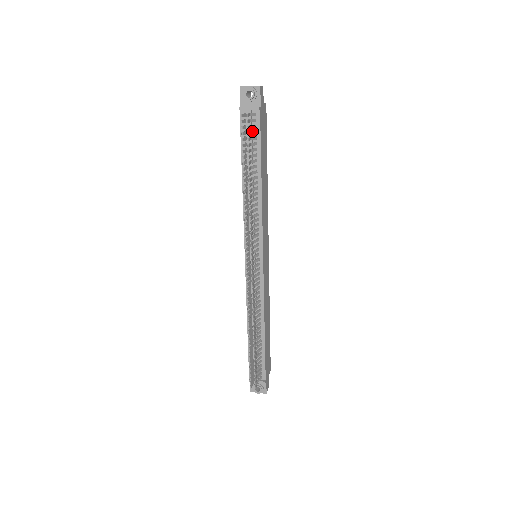
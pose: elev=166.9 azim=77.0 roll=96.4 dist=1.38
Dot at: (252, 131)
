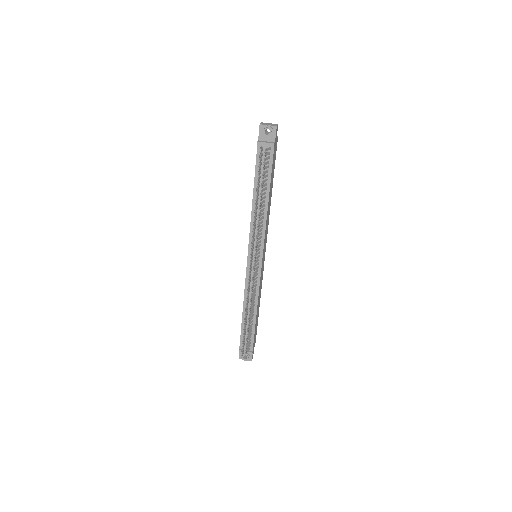
Dot at: (266, 162)
